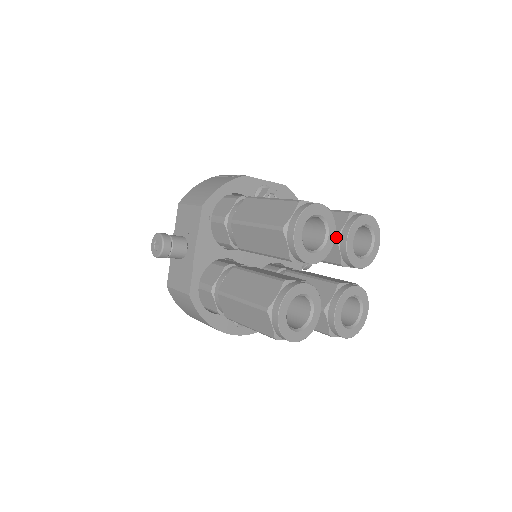
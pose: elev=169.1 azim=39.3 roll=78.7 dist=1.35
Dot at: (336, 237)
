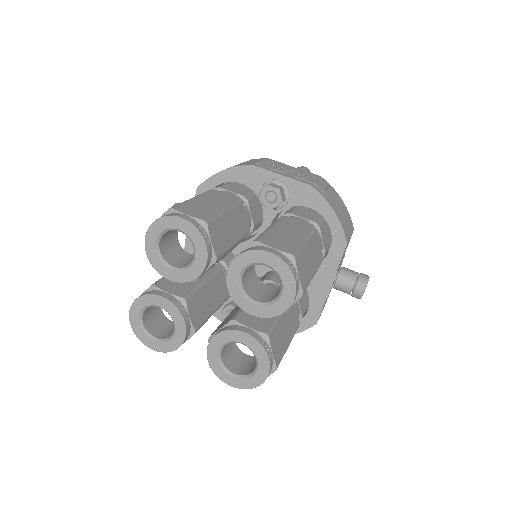
Dot at: (228, 264)
